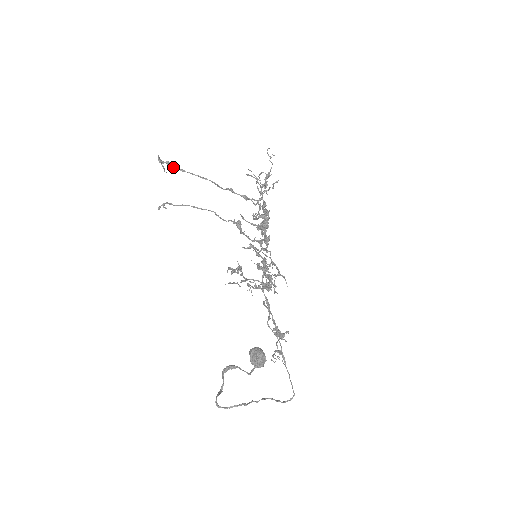
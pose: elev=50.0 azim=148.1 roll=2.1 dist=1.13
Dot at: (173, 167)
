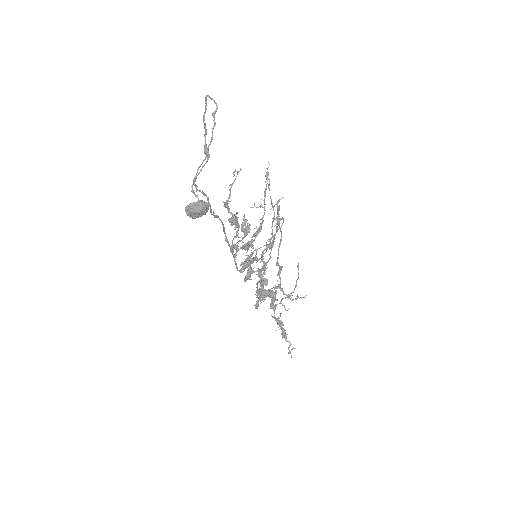
Dot at: (278, 210)
